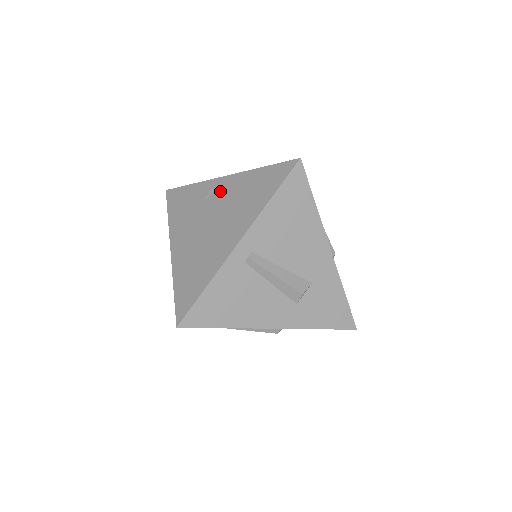
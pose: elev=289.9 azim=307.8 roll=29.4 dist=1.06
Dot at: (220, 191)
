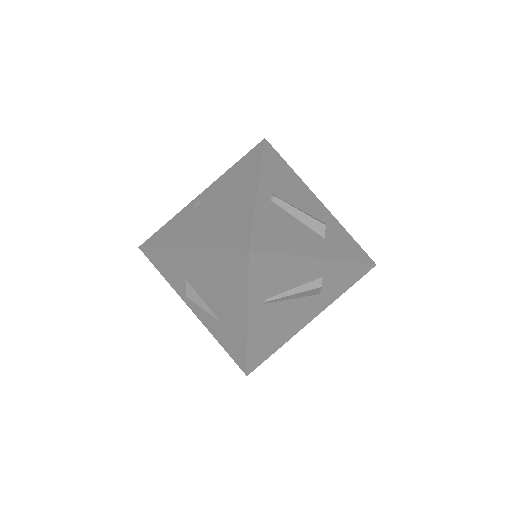
Dot at: (206, 197)
